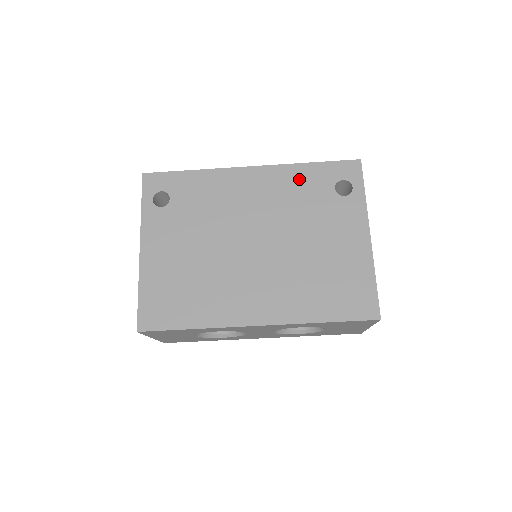
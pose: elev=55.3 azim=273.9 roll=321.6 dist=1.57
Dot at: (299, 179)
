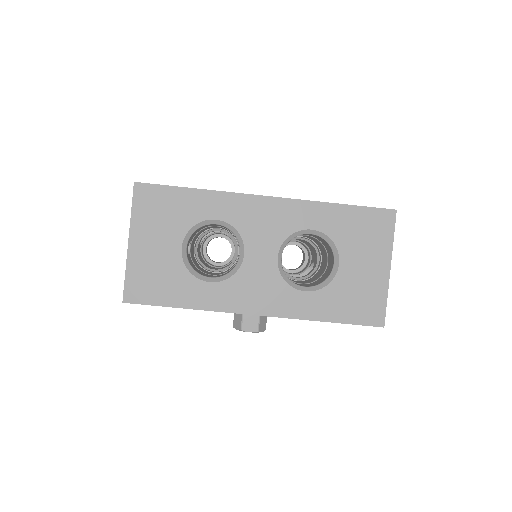
Dot at: occluded
